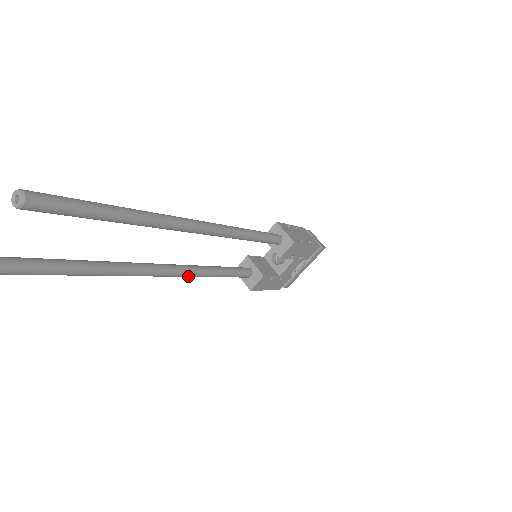
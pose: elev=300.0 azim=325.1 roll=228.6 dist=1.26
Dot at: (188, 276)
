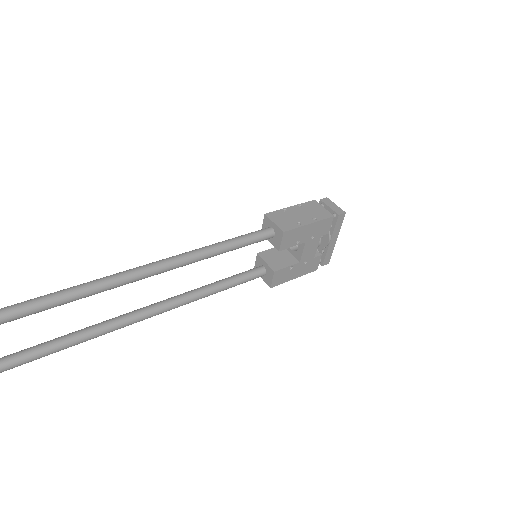
Dot at: occluded
